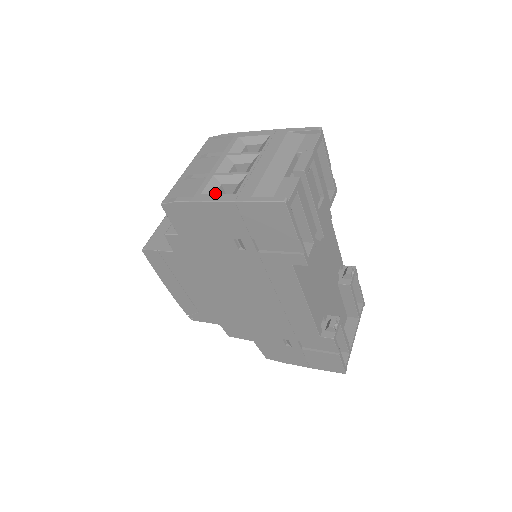
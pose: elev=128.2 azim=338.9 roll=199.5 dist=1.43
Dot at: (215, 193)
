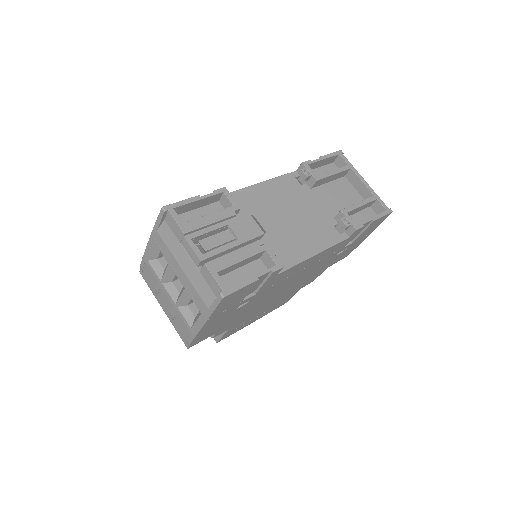
Dot at: (193, 316)
